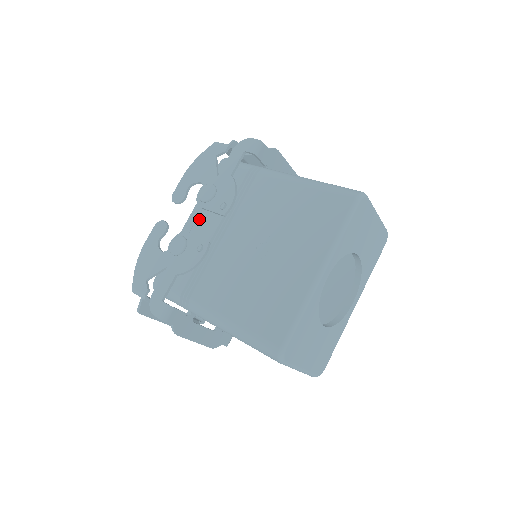
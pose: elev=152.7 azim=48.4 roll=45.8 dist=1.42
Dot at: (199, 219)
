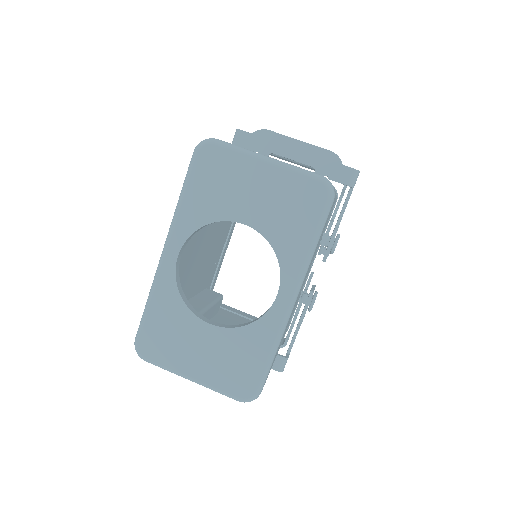
Dot at: occluded
